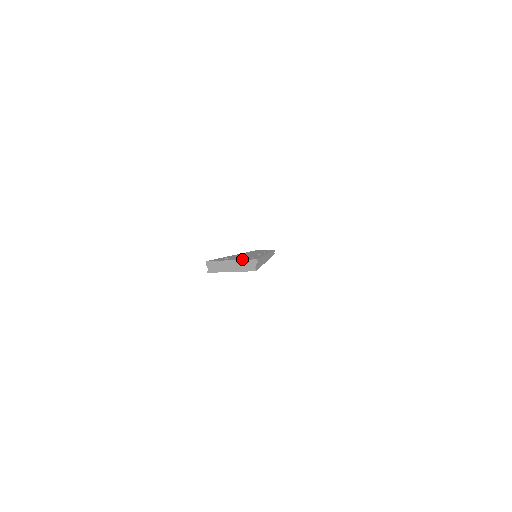
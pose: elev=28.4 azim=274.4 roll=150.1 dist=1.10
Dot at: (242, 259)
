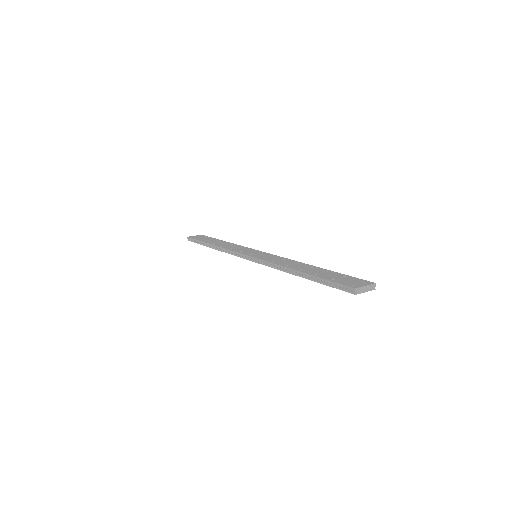
Dot at: (365, 283)
